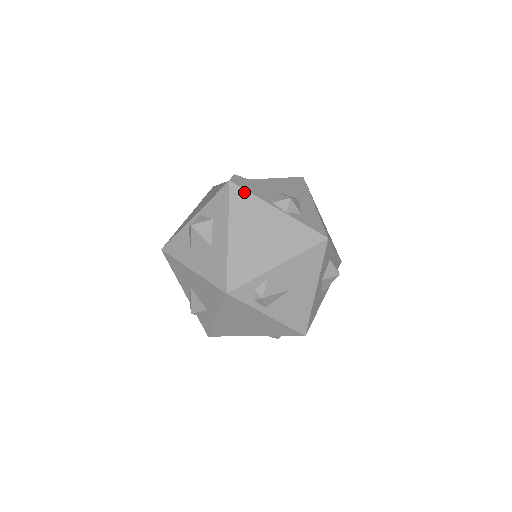
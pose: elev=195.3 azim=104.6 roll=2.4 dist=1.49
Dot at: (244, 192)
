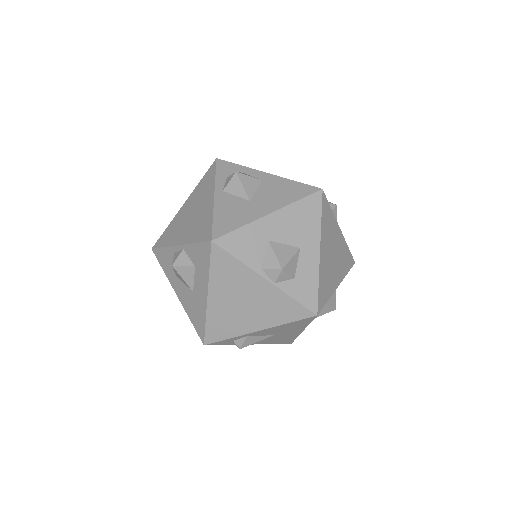
Dot at: (228, 256)
